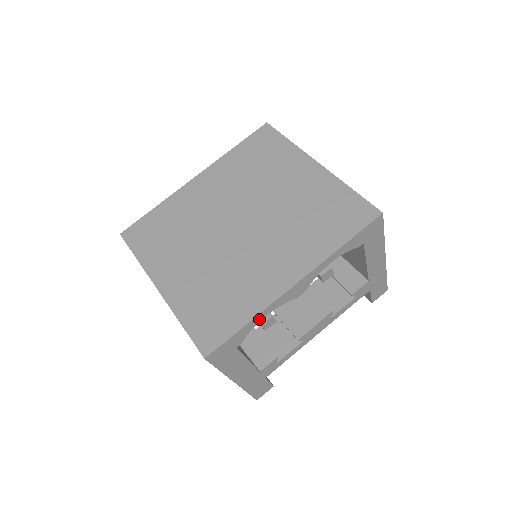
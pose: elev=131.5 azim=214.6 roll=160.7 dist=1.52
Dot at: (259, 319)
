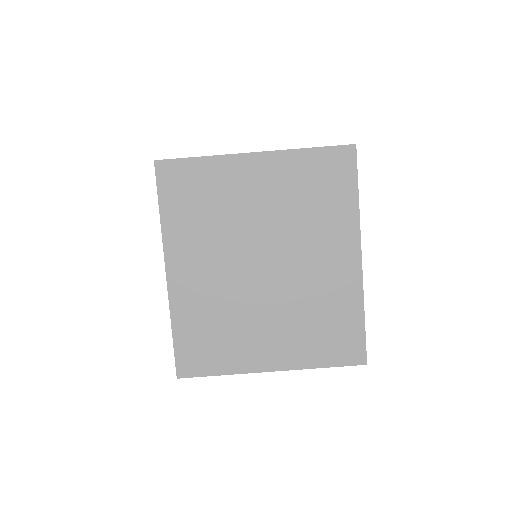
Dot at: occluded
